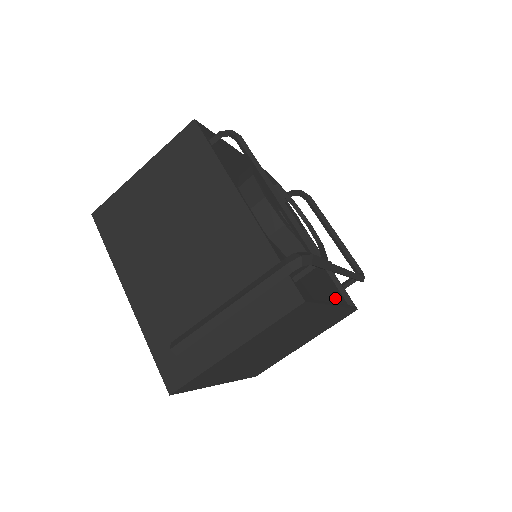
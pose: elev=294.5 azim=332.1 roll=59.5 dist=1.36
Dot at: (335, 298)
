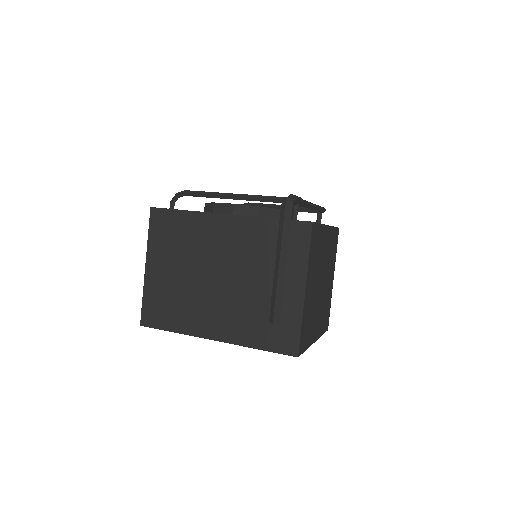
Dot at: occluded
